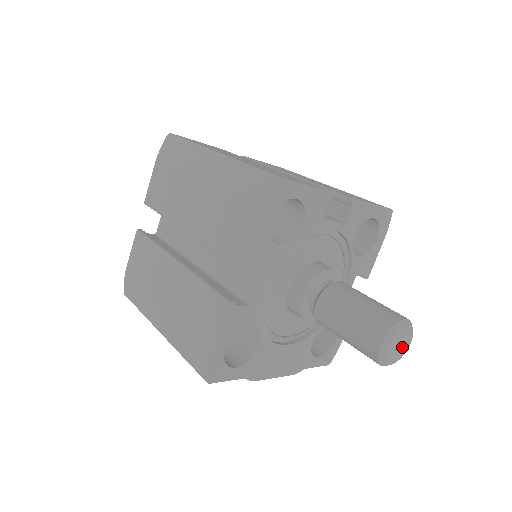
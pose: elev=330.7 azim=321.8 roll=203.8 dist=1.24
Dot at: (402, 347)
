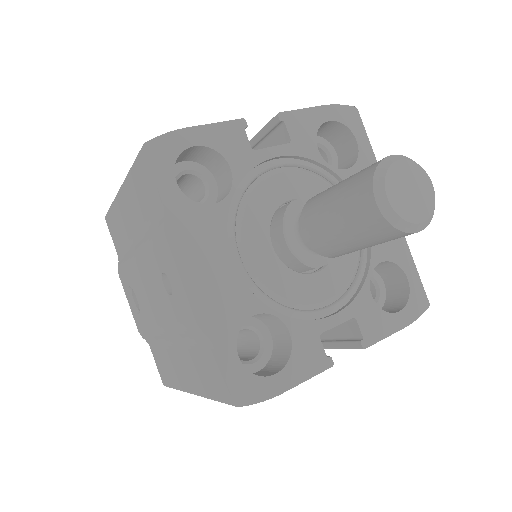
Dot at: (412, 203)
